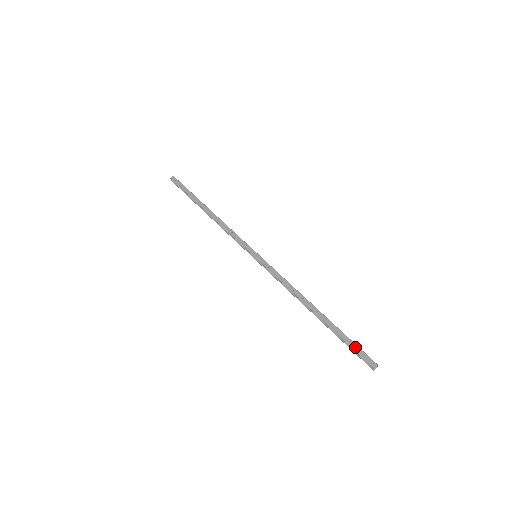
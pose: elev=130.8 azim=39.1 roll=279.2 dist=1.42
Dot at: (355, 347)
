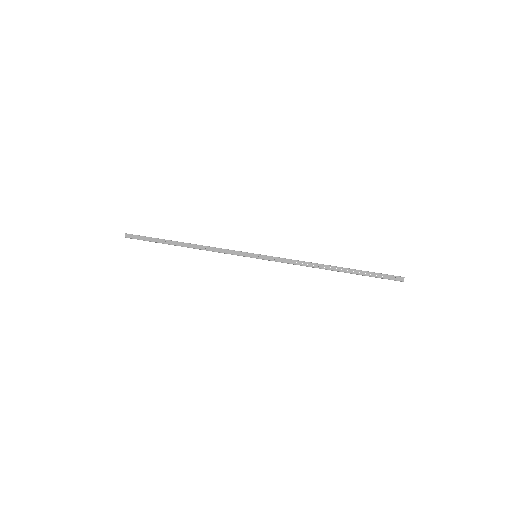
Dot at: (381, 276)
